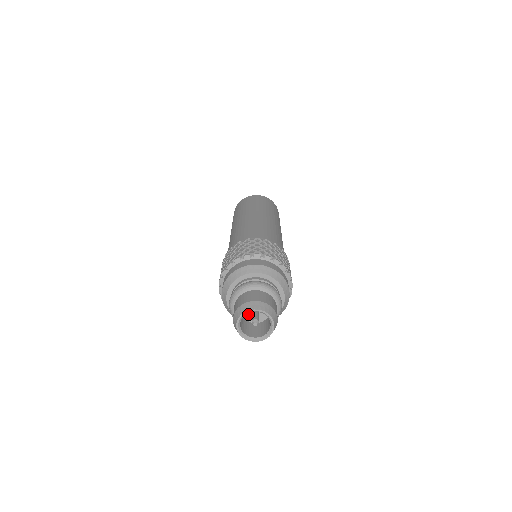
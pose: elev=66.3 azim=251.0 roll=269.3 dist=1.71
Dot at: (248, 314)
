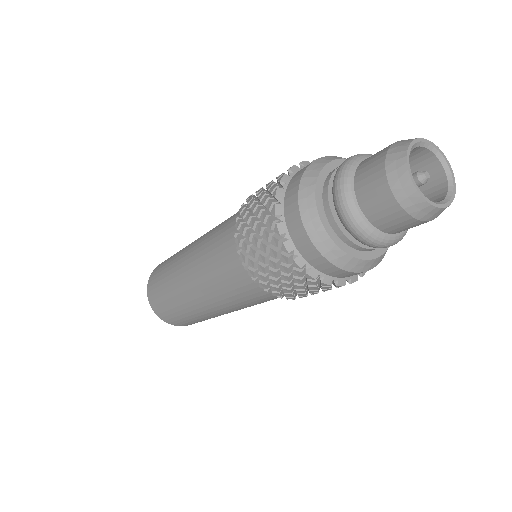
Dot at: occluded
